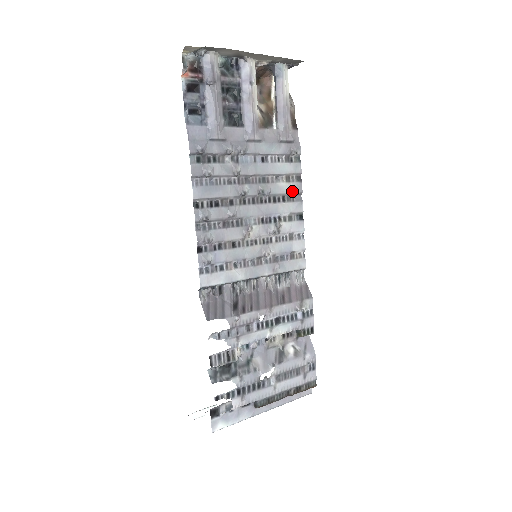
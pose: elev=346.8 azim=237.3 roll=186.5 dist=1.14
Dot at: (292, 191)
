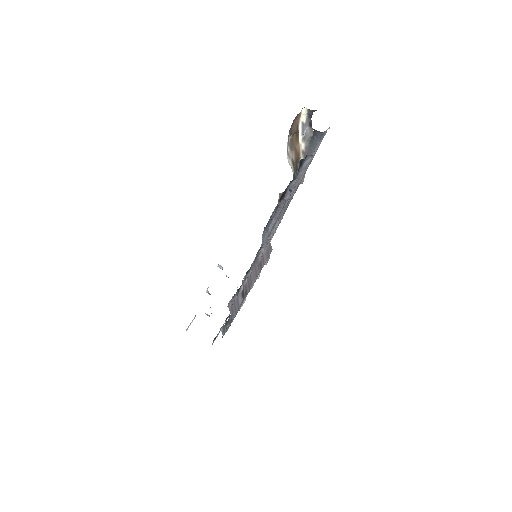
Dot at: occluded
